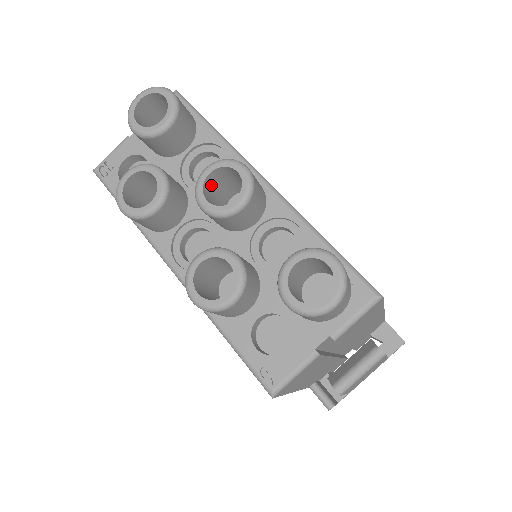
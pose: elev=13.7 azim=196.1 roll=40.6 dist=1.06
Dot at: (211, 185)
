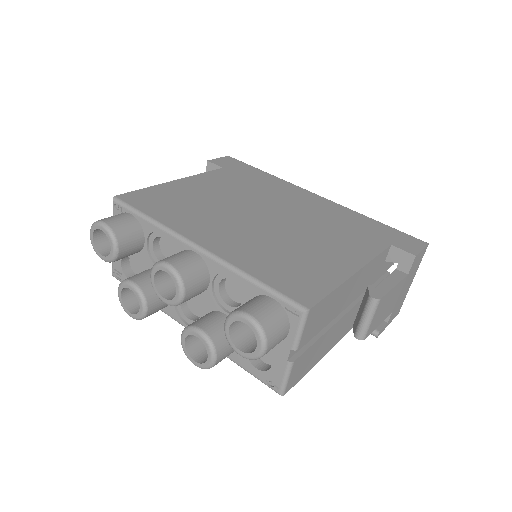
Dot at: (163, 279)
